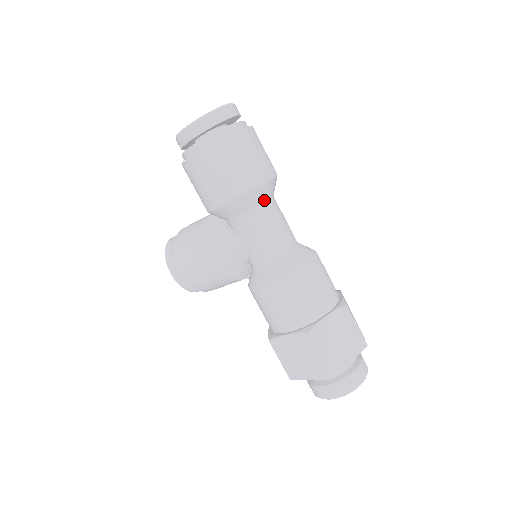
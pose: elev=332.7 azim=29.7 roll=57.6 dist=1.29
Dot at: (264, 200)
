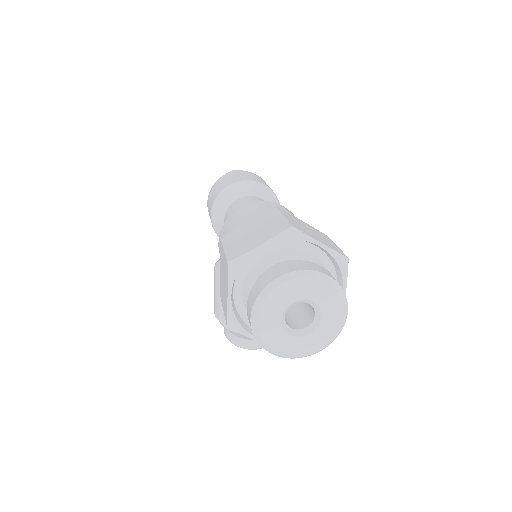
Dot at: (241, 196)
